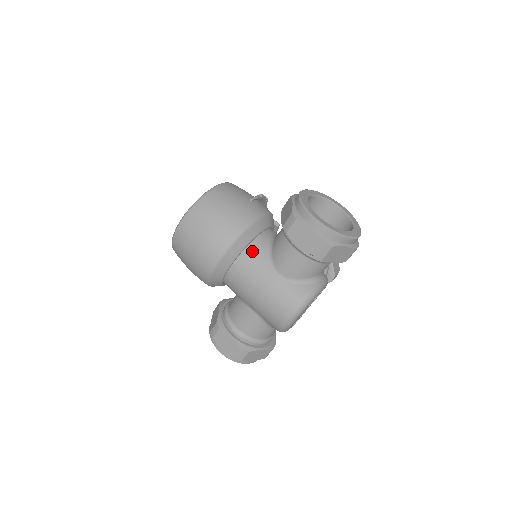
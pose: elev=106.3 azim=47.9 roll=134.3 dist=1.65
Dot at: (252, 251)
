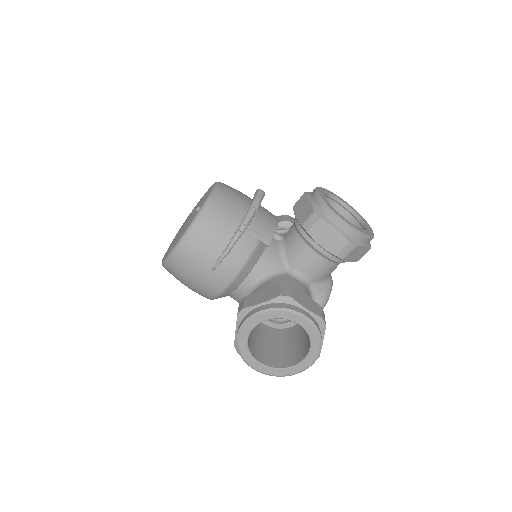
Dot at: (233, 298)
